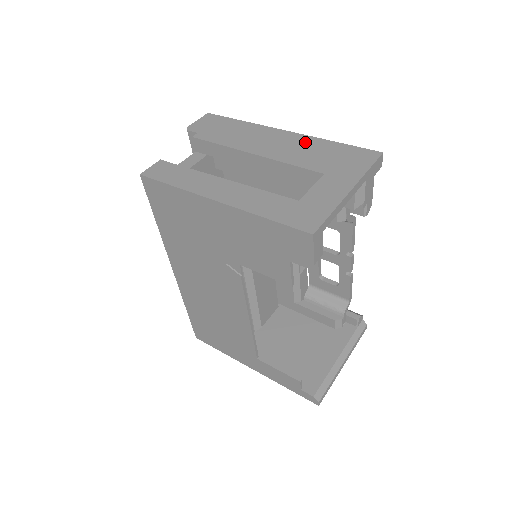
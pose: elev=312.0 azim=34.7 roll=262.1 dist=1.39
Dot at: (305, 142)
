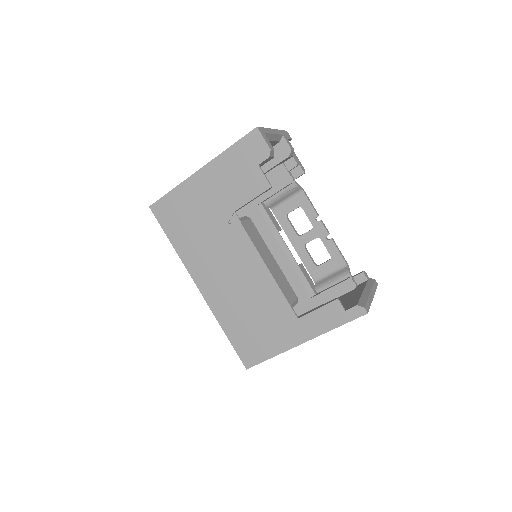
Dot at: occluded
